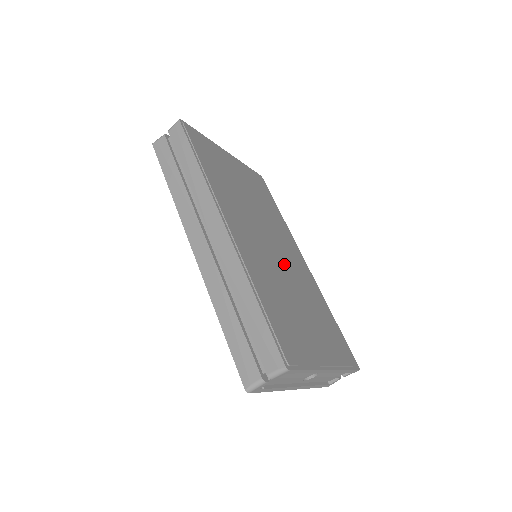
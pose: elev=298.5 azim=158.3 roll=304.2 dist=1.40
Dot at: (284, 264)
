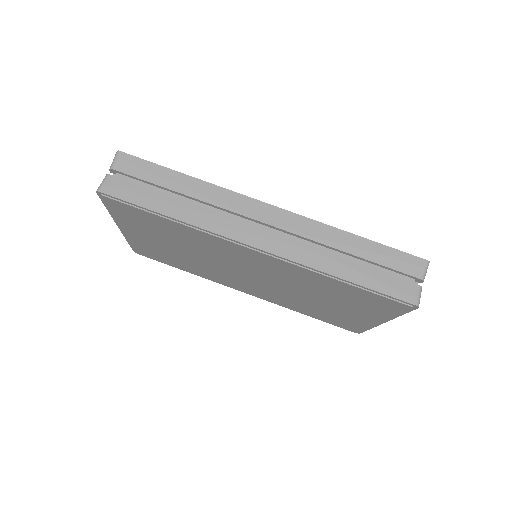
Dot at: occluded
